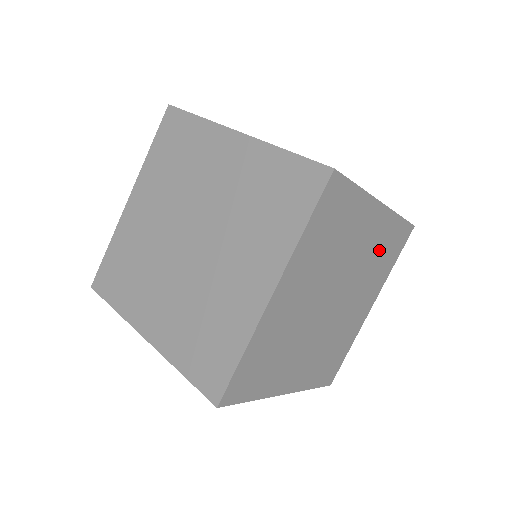
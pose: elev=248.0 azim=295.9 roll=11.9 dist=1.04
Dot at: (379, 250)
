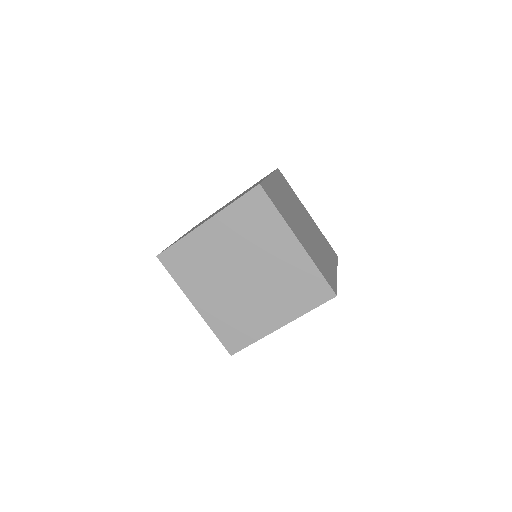
Dot at: (320, 237)
